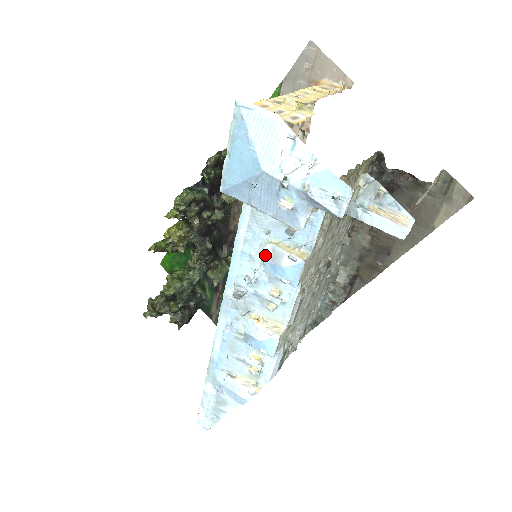
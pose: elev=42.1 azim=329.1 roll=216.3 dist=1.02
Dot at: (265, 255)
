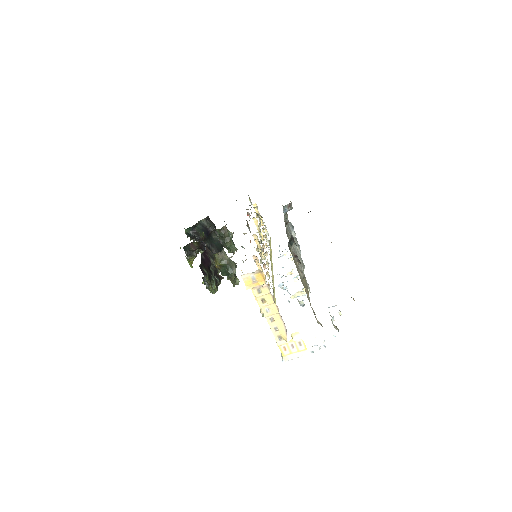
Dot at: occluded
